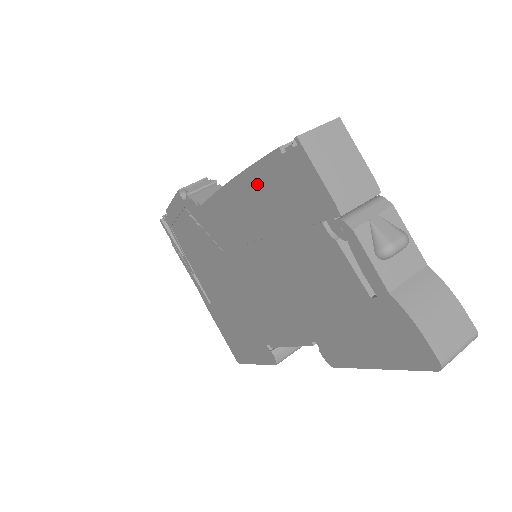
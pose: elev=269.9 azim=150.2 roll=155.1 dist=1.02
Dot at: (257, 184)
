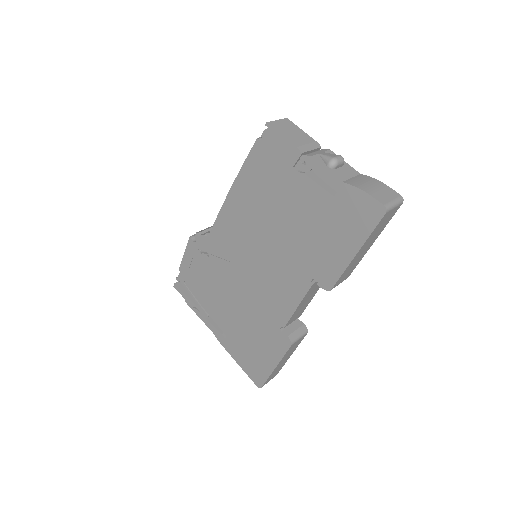
Dot at: (248, 176)
